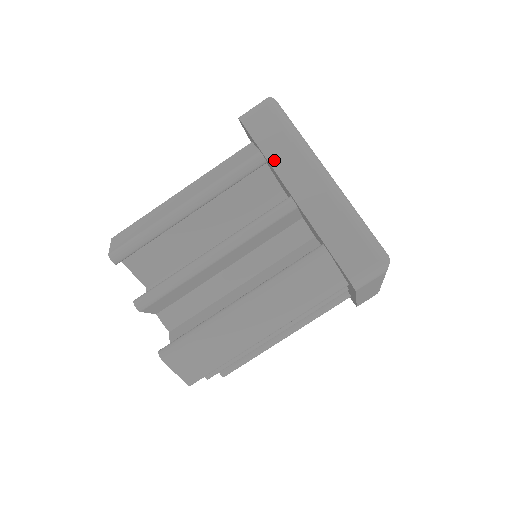
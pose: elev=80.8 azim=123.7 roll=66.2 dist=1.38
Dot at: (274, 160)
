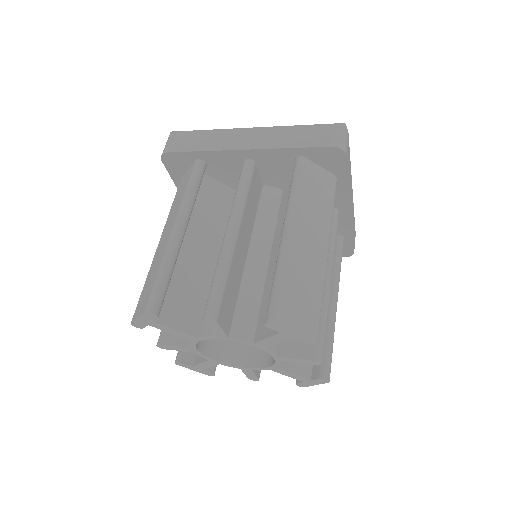
Dot at: (212, 147)
